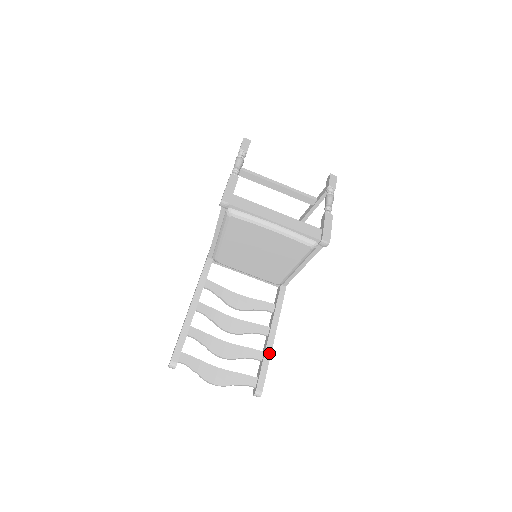
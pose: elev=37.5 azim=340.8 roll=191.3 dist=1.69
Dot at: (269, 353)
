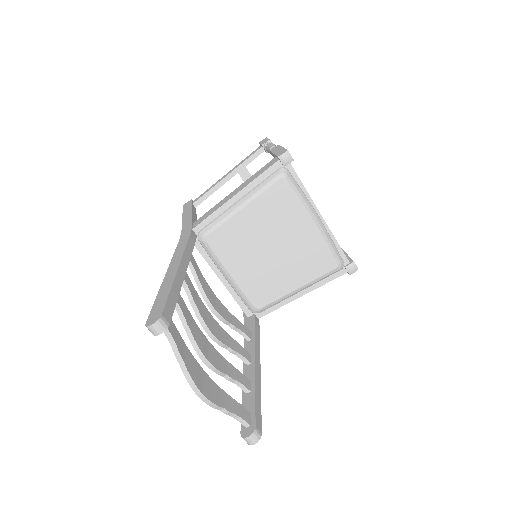
Dot at: (259, 384)
